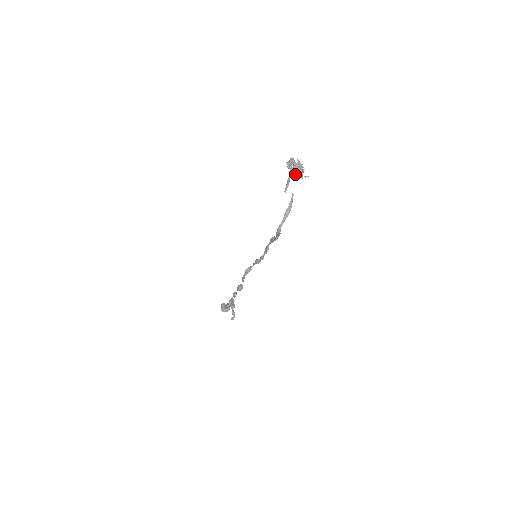
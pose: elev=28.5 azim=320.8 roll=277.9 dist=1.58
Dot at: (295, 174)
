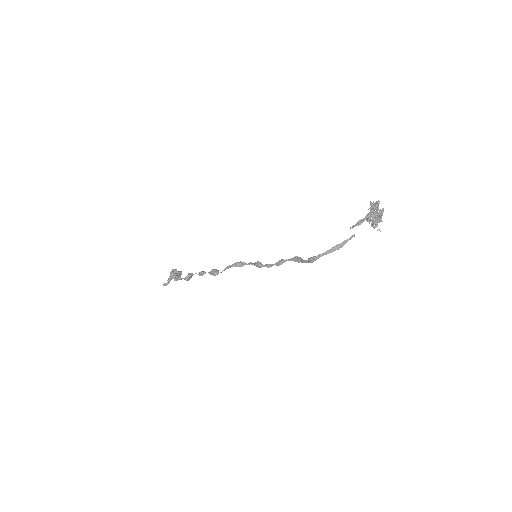
Dot at: (372, 219)
